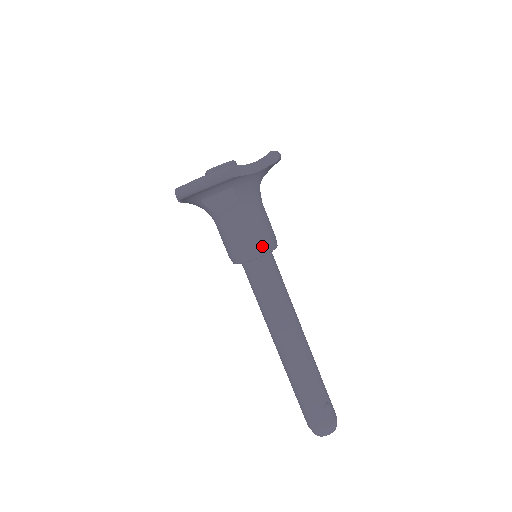
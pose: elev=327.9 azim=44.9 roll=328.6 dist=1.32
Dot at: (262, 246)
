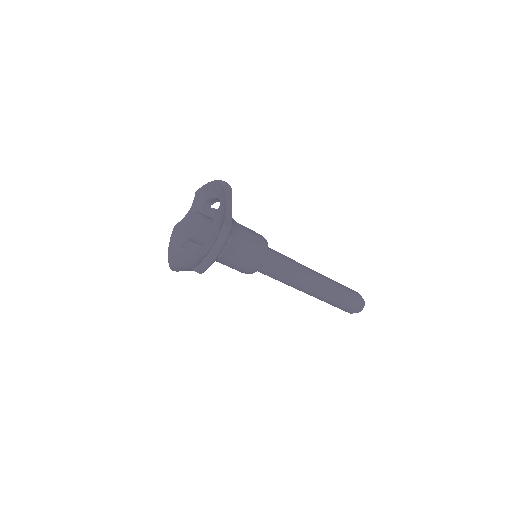
Dot at: (264, 249)
